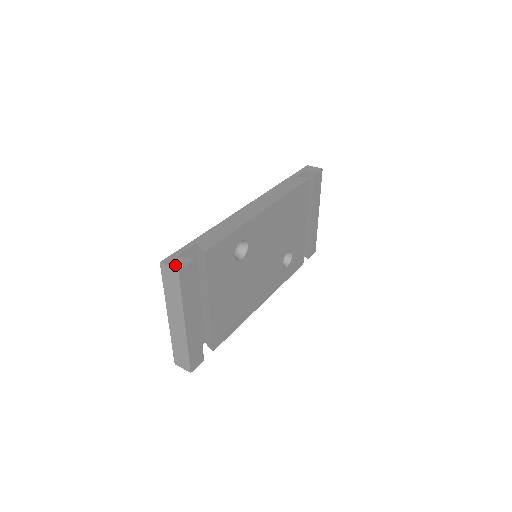
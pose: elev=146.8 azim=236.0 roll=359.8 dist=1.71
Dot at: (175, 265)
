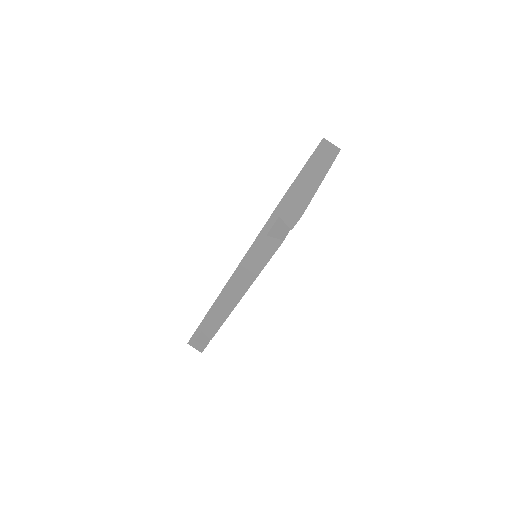
Dot at: (198, 349)
